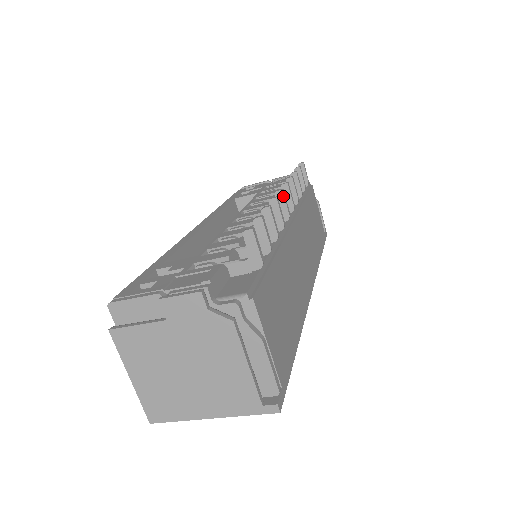
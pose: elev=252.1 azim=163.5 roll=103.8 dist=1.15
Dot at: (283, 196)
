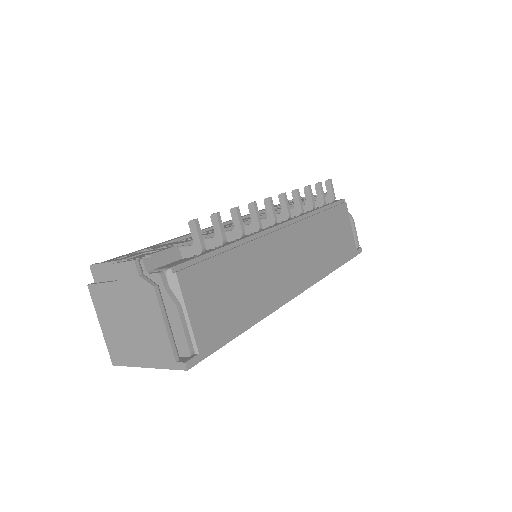
Dot at: (270, 203)
